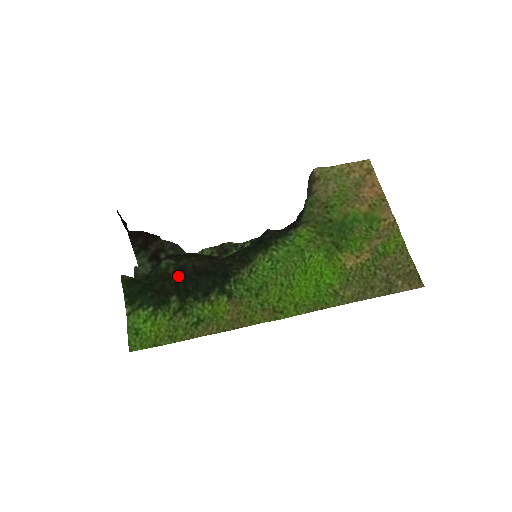
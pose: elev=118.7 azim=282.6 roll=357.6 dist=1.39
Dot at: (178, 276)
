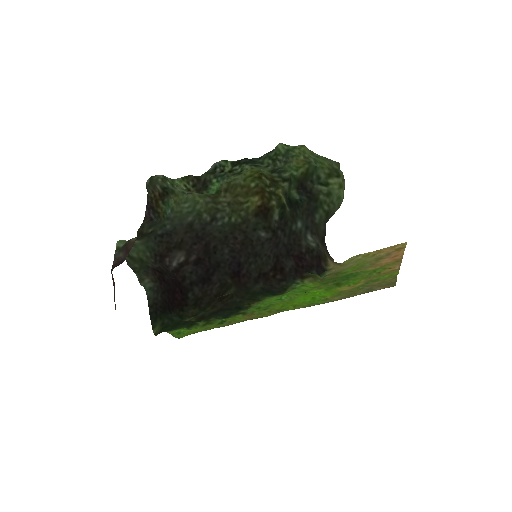
Dot at: occluded
